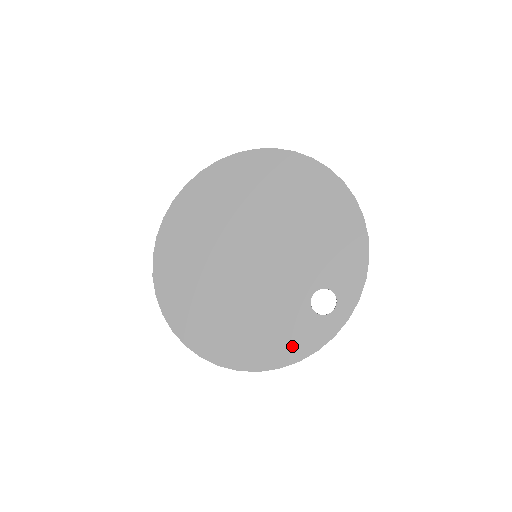
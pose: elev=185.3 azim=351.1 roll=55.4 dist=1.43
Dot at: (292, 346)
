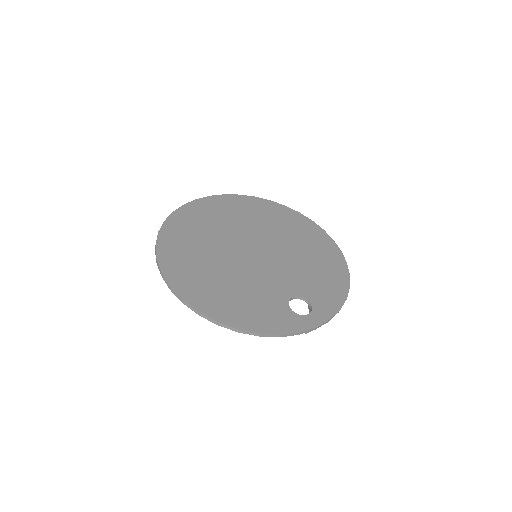
Dot at: (260, 320)
